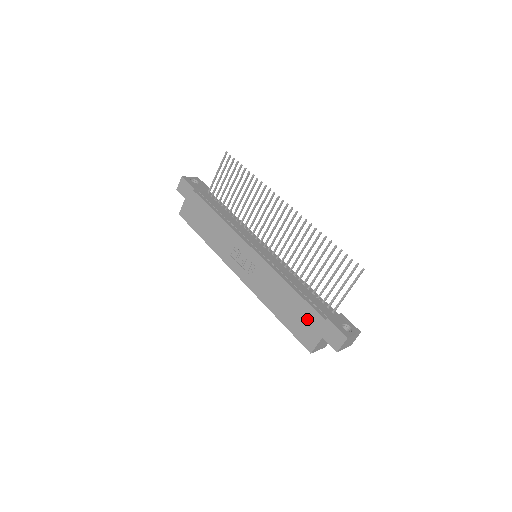
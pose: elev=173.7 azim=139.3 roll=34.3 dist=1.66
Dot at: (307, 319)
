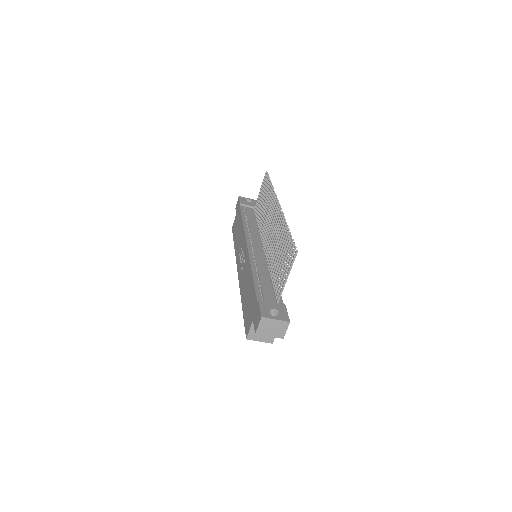
Dot at: (251, 303)
